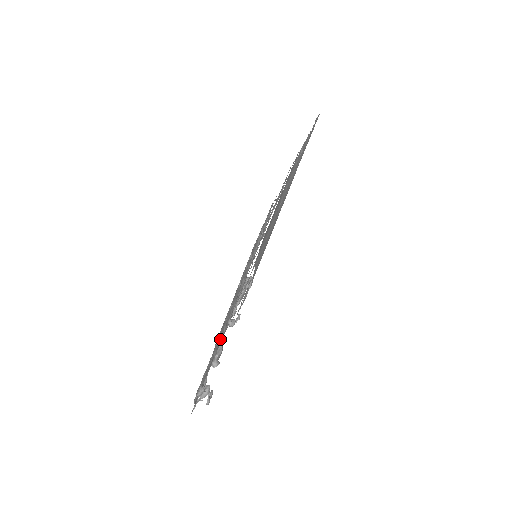
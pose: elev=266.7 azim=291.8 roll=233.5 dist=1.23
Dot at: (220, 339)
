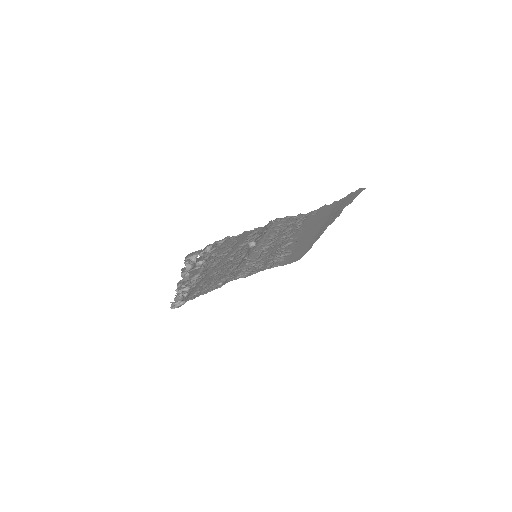
Dot at: (262, 230)
